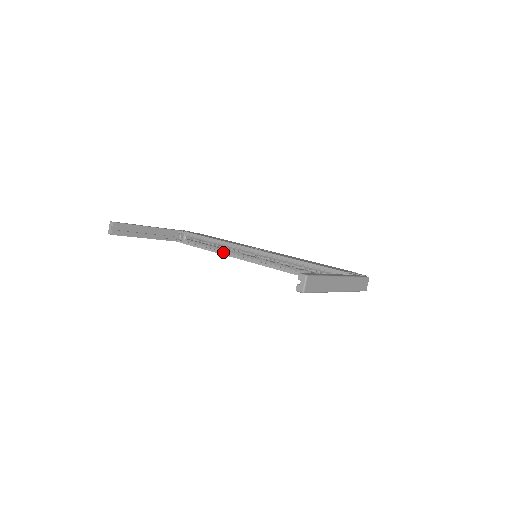
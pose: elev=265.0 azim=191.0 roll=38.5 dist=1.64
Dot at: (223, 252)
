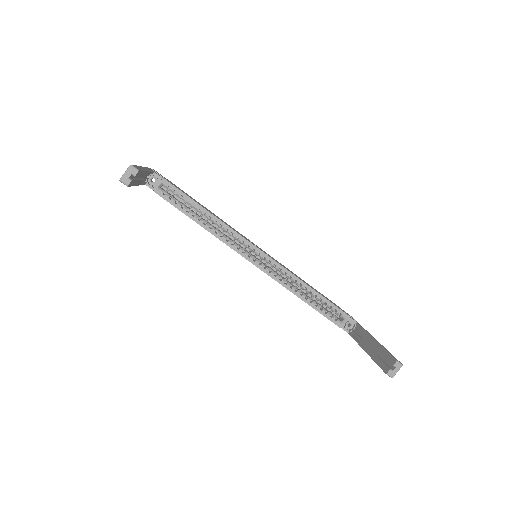
Dot at: (217, 234)
